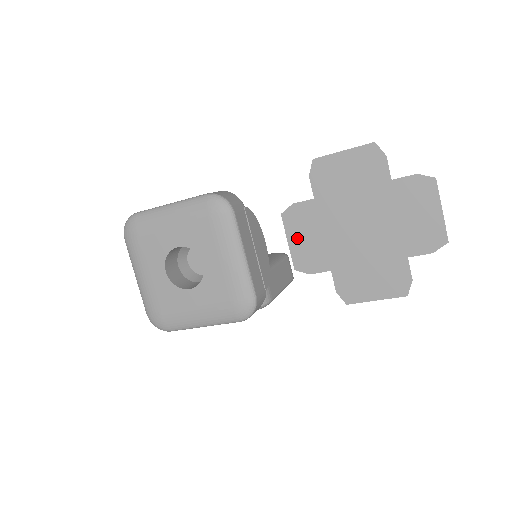
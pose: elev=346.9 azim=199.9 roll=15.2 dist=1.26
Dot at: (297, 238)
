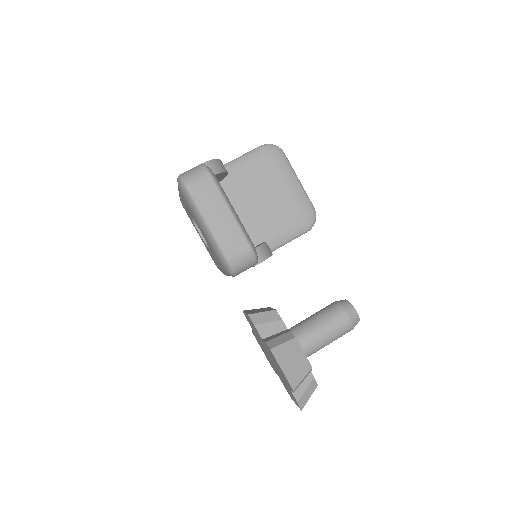
Dot at: occluded
